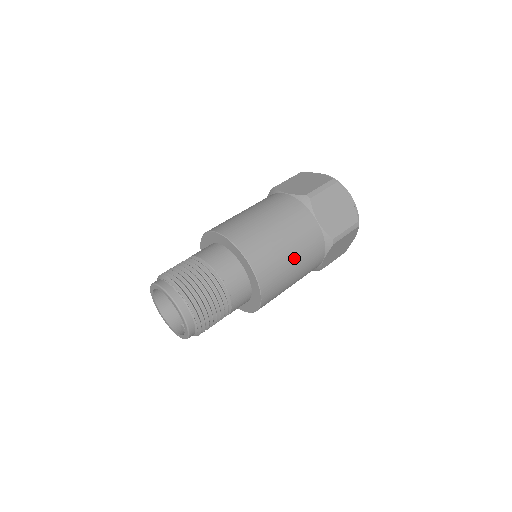
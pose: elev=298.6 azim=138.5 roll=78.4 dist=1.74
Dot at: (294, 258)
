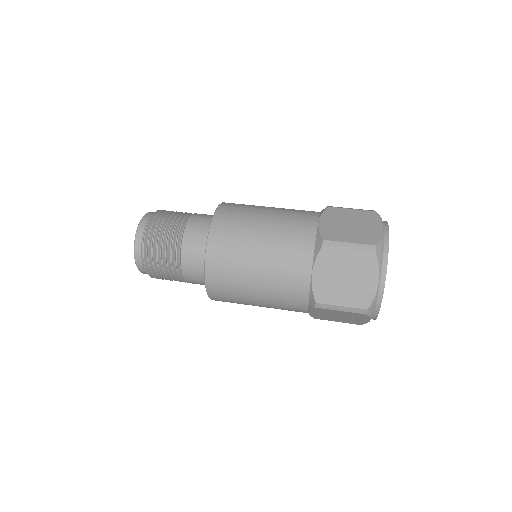
Dot at: (259, 287)
